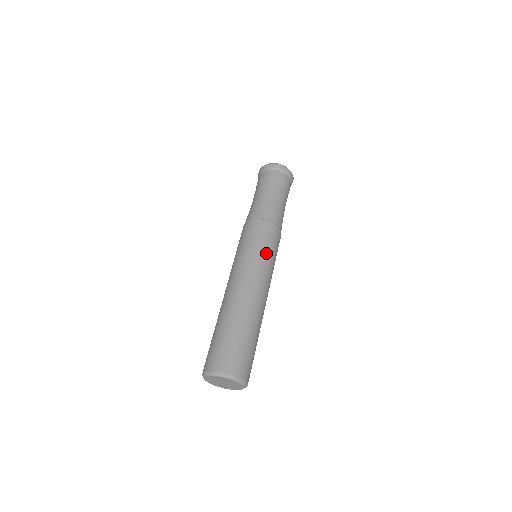
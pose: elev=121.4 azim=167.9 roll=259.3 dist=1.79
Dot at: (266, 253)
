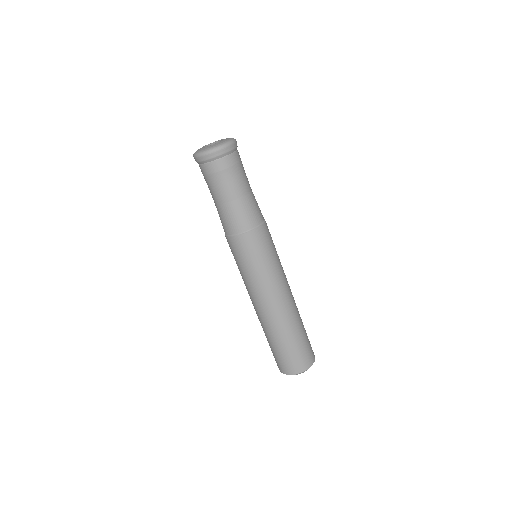
Dot at: (275, 259)
